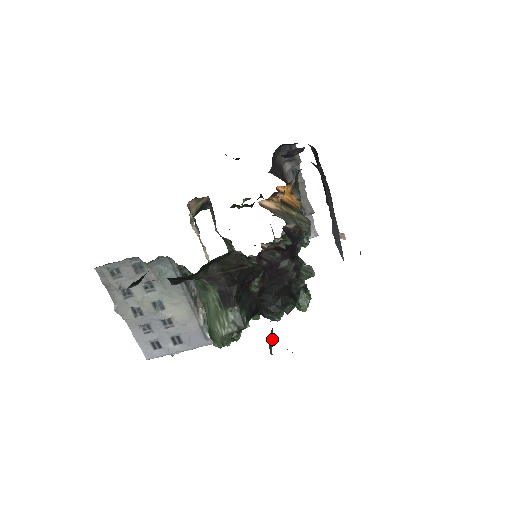
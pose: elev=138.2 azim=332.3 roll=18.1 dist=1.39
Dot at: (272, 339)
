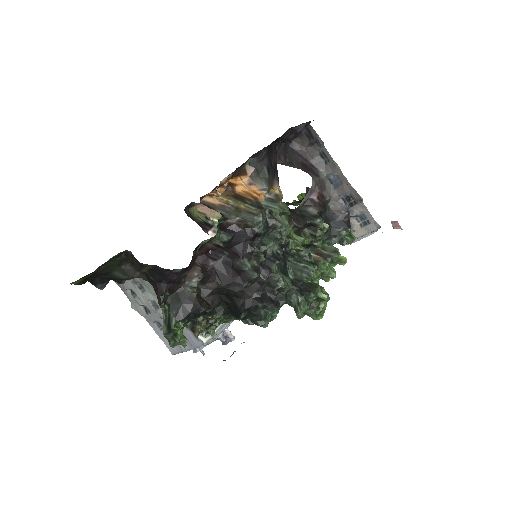
Dot at: occluded
